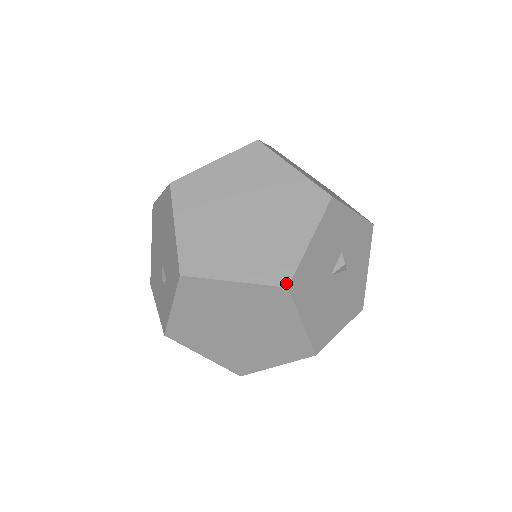
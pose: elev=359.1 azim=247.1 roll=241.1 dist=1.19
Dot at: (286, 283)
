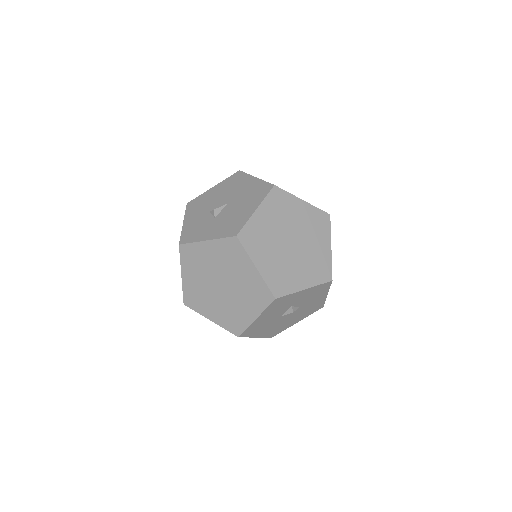
Dot at: (238, 335)
